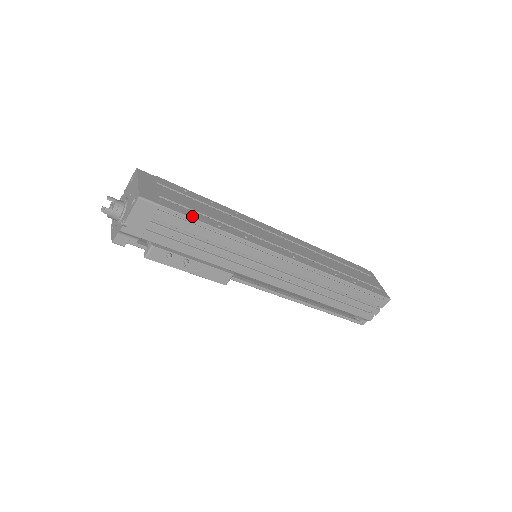
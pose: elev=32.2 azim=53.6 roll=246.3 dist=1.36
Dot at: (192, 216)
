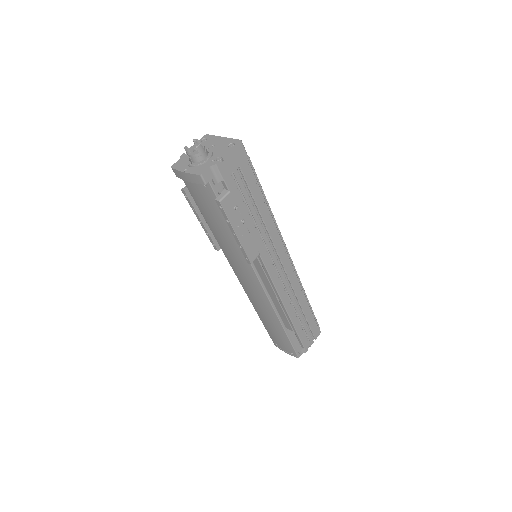
Dot at: (258, 181)
